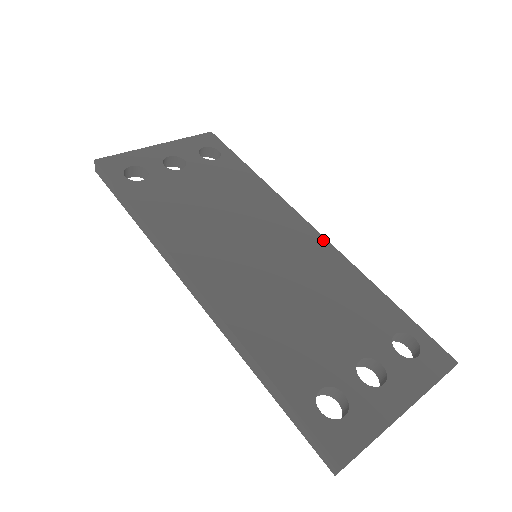
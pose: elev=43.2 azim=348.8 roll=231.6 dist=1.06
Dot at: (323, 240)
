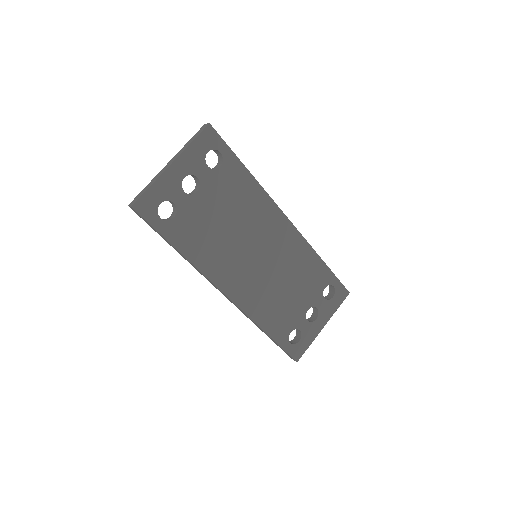
Dot at: (295, 231)
